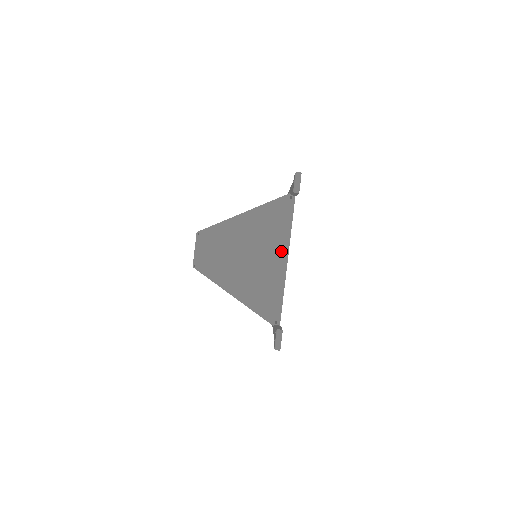
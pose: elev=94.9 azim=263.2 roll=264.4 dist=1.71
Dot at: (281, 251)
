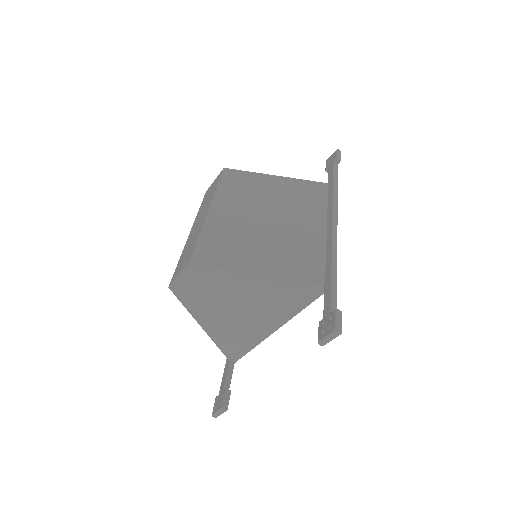
Dot at: (276, 321)
